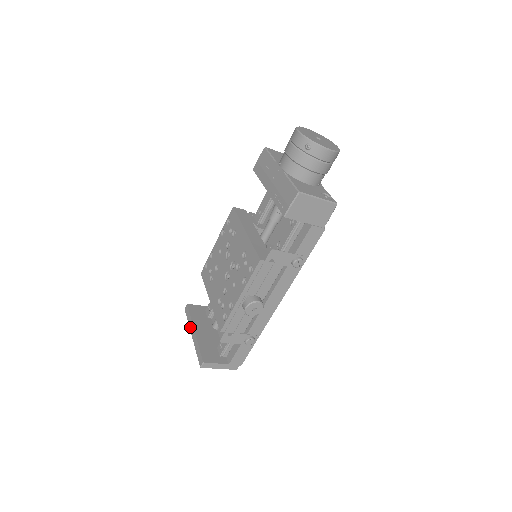
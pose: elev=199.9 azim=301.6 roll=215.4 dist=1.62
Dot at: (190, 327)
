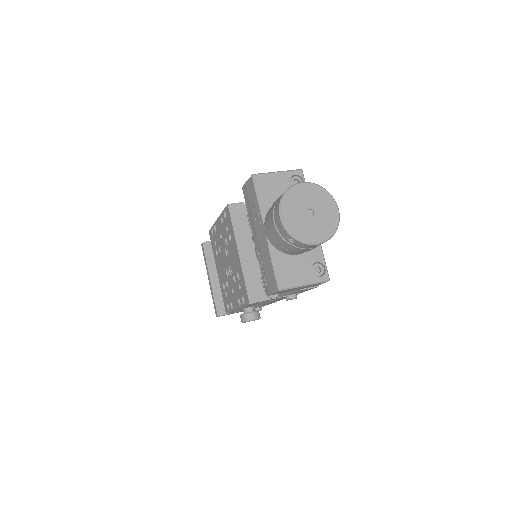
Dot at: occluded
